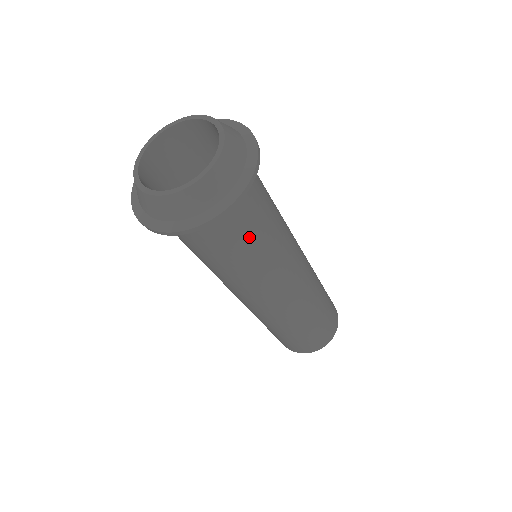
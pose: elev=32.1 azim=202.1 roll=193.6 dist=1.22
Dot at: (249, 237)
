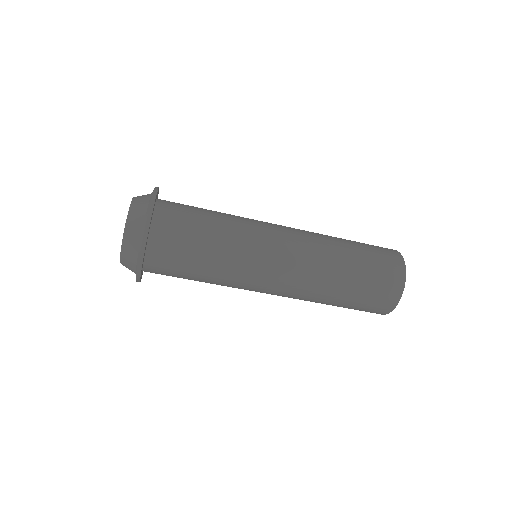
Dot at: (192, 255)
